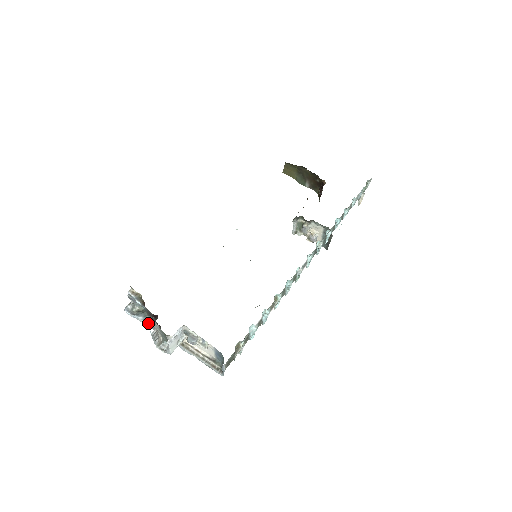
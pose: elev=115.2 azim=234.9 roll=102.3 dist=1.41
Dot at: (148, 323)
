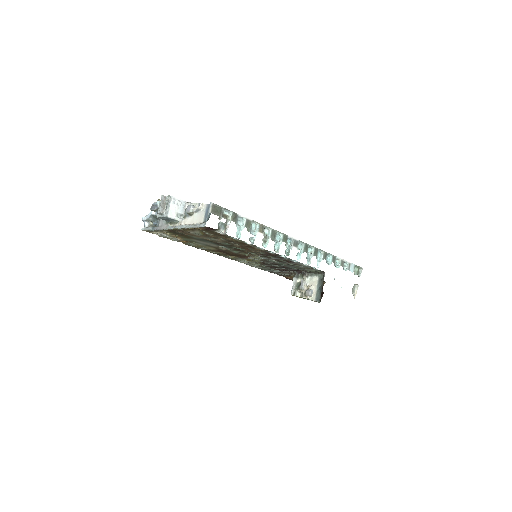
Dot at: (155, 226)
